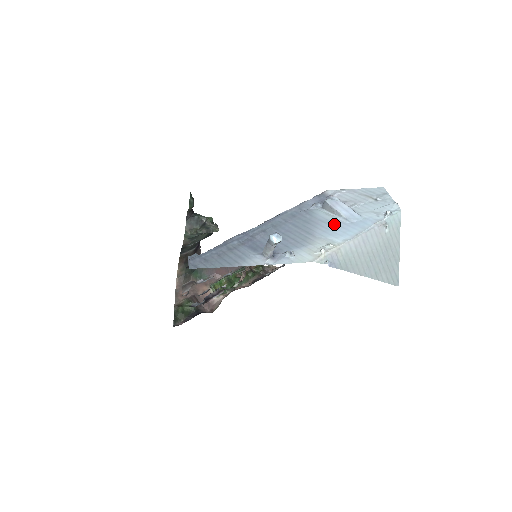
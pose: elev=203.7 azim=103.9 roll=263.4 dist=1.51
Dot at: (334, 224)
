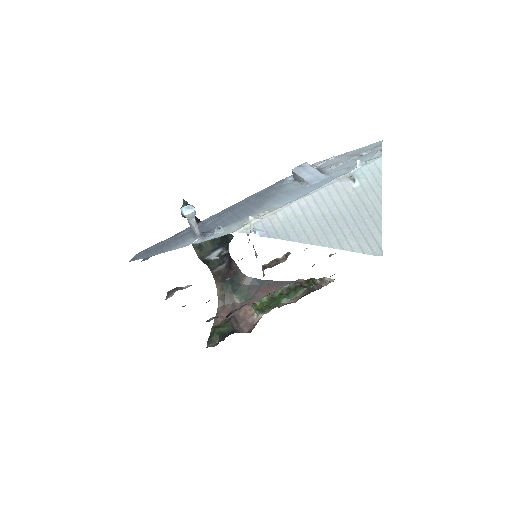
Dot at: (292, 192)
